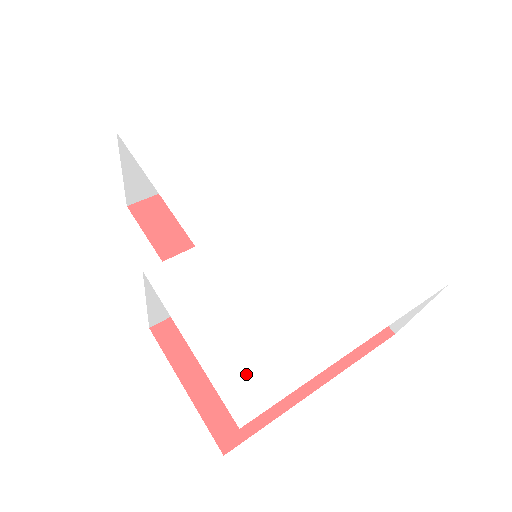
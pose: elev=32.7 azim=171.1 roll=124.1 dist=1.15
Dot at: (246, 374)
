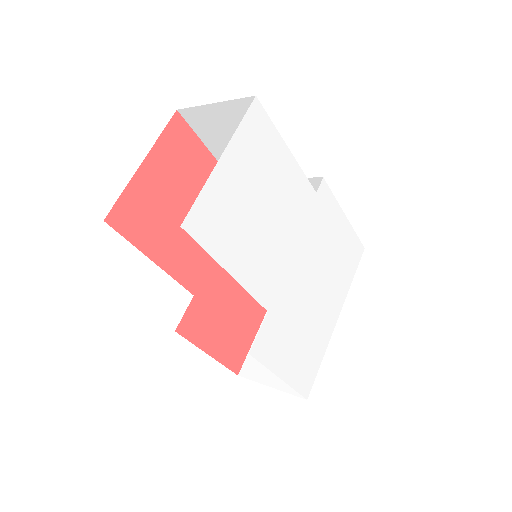
Dot at: (305, 373)
